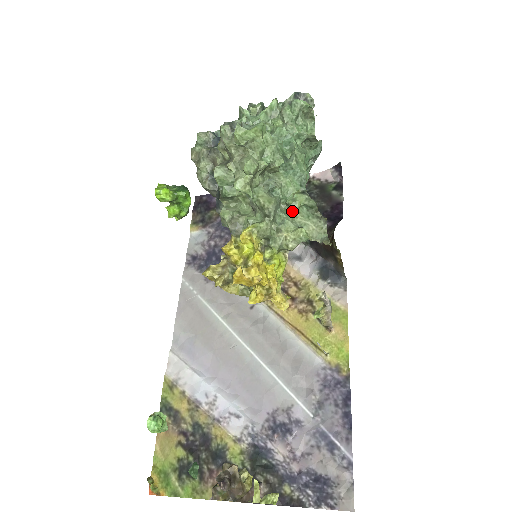
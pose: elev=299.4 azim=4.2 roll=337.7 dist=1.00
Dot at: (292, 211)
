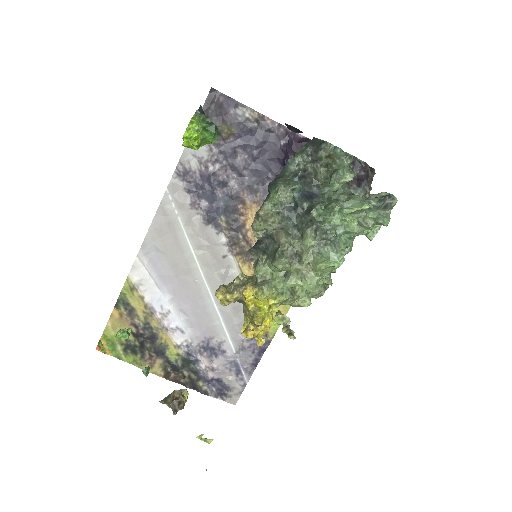
Dot at: occluded
